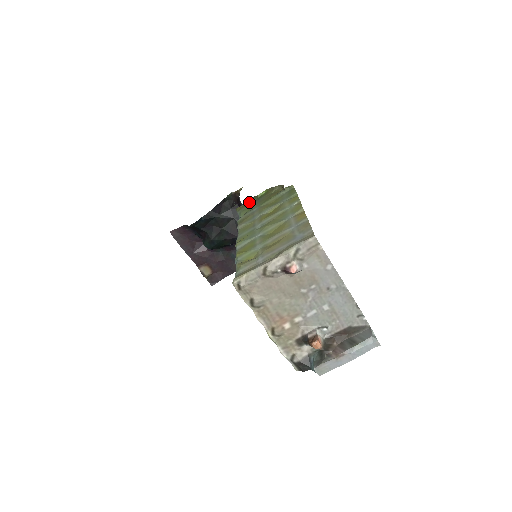
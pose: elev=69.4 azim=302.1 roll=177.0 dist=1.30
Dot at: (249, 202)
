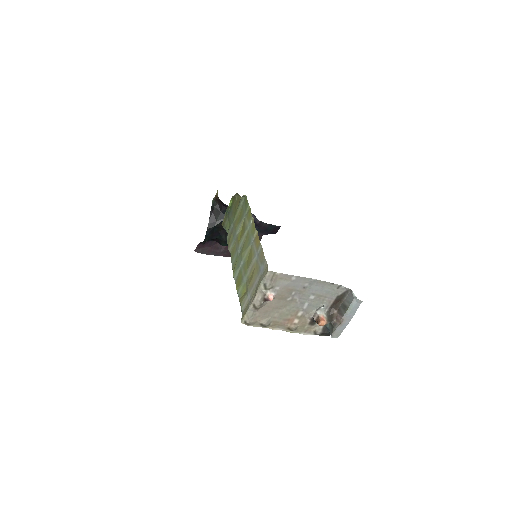
Dot at: (226, 215)
